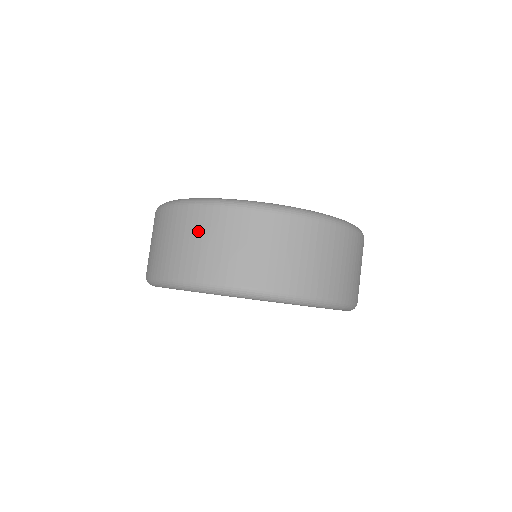
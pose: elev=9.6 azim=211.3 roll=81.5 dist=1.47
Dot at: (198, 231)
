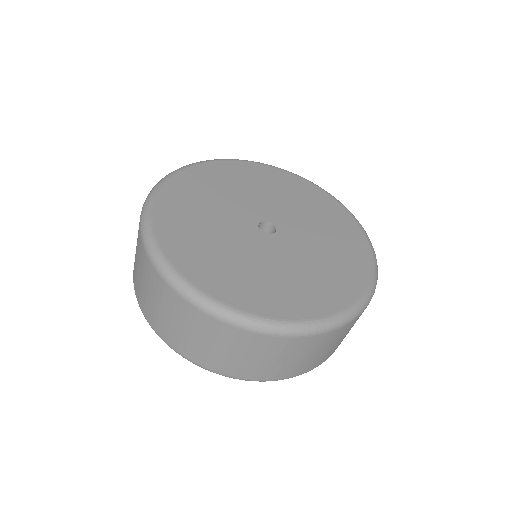
Dot at: (217, 340)
